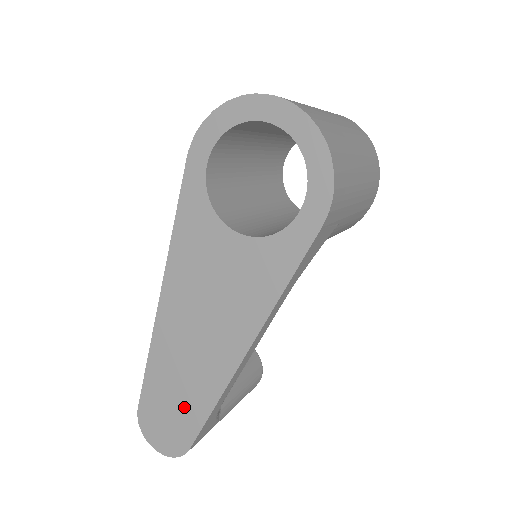
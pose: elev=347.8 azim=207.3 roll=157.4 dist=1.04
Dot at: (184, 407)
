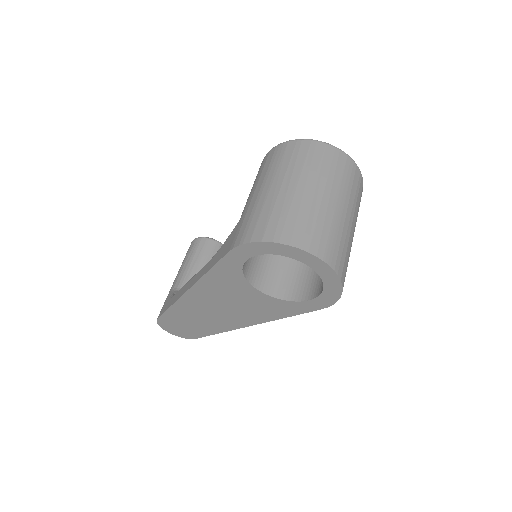
Dot at: (196, 328)
